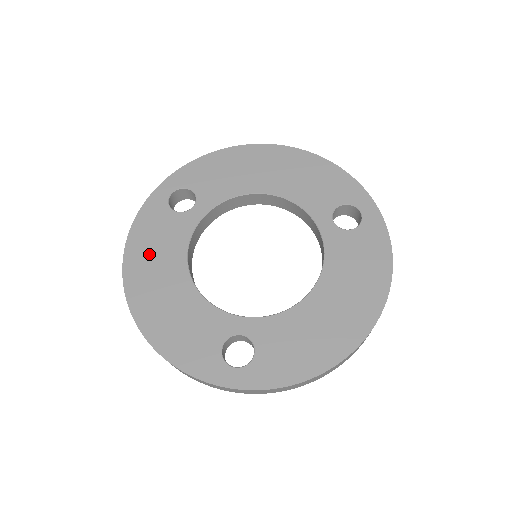
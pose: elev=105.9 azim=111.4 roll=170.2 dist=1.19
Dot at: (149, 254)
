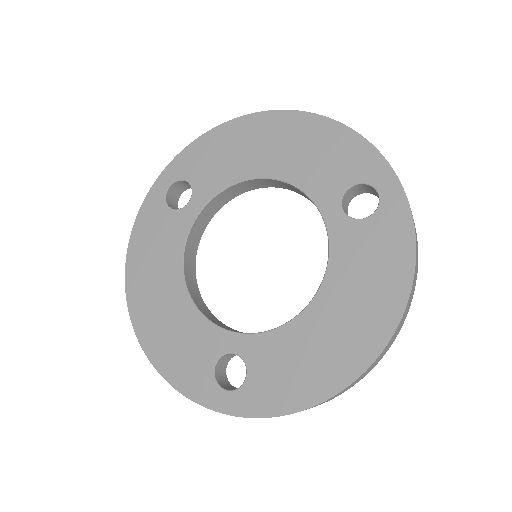
Dot at: (148, 260)
